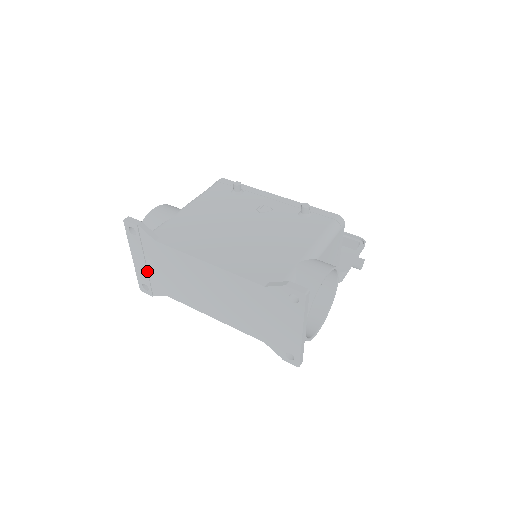
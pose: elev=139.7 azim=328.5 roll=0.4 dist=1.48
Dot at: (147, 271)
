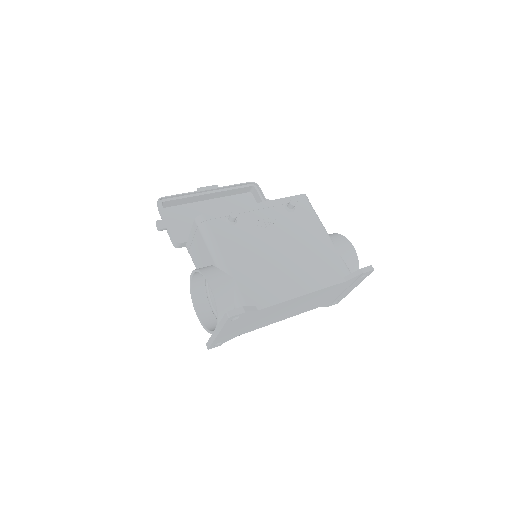
Dot at: (229, 334)
